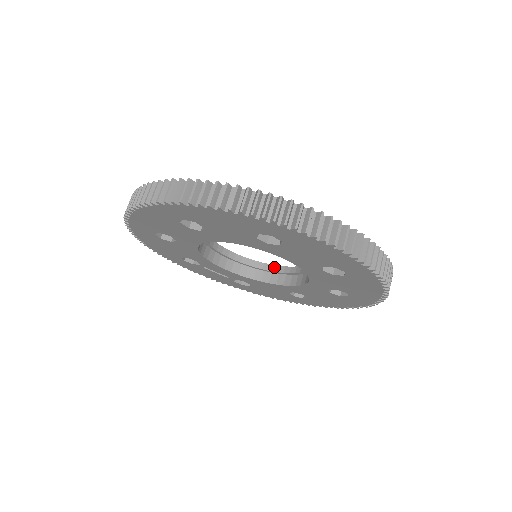
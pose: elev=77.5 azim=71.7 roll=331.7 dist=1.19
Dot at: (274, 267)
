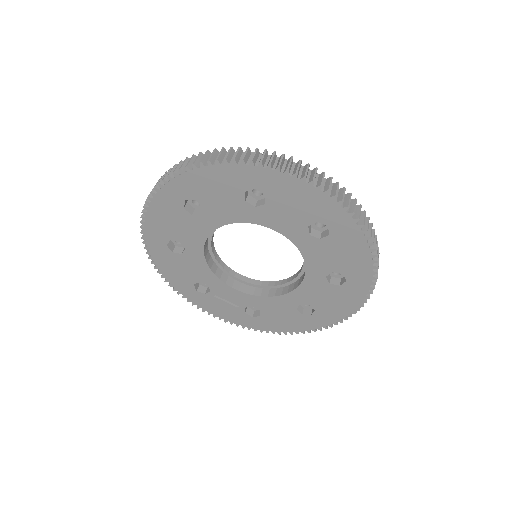
Dot at: (278, 282)
